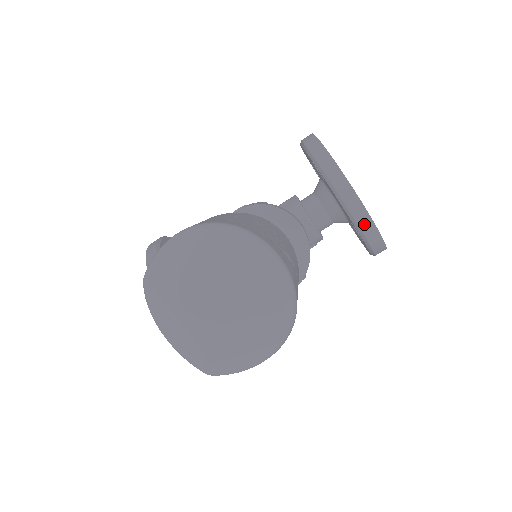
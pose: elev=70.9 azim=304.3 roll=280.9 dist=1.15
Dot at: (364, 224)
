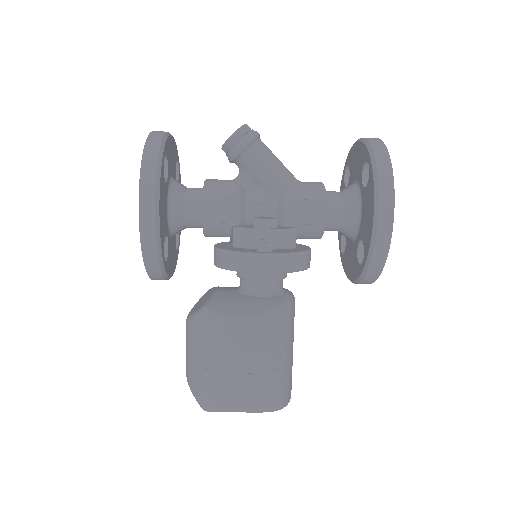
Dot at: occluded
